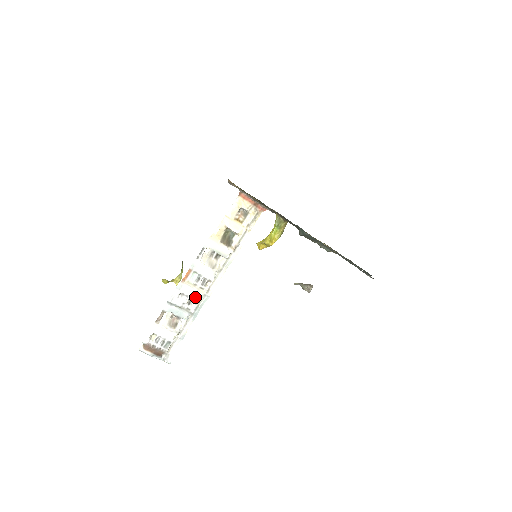
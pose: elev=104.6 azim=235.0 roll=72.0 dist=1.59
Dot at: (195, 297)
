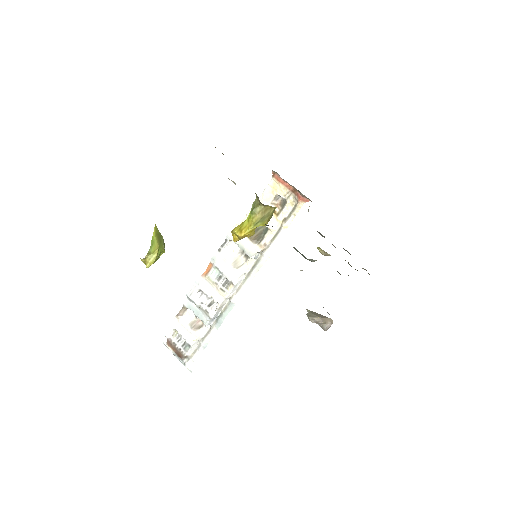
Dot at: (214, 299)
